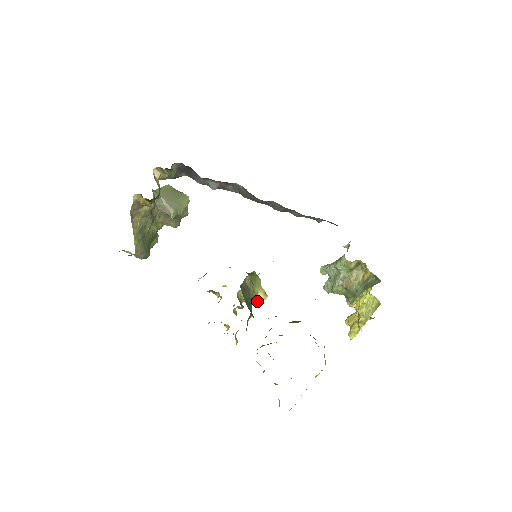
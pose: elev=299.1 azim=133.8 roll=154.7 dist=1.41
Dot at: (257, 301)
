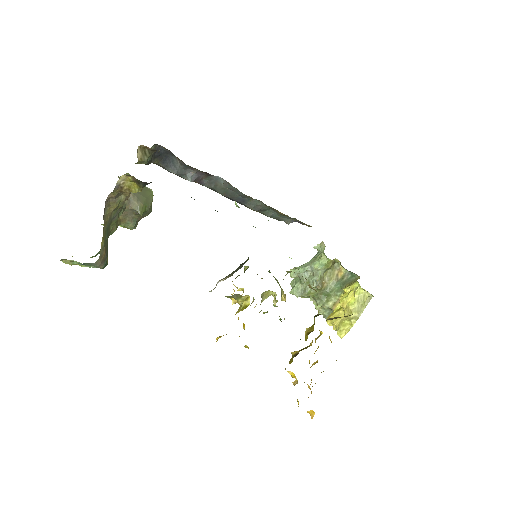
Dot at: (275, 304)
